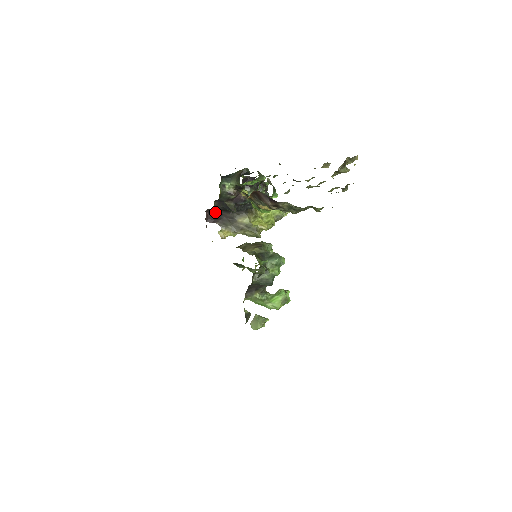
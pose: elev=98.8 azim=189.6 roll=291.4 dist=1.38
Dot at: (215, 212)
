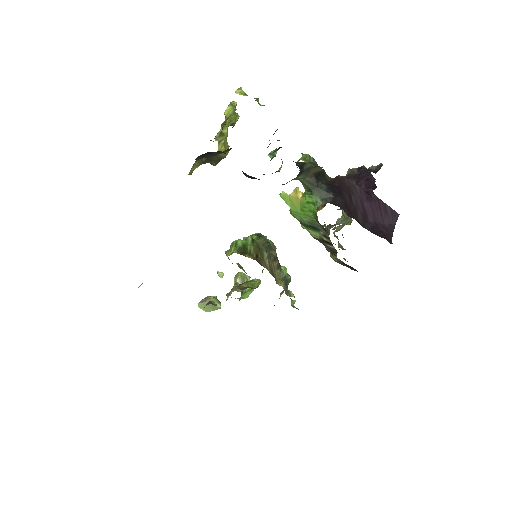
Dot at: occluded
